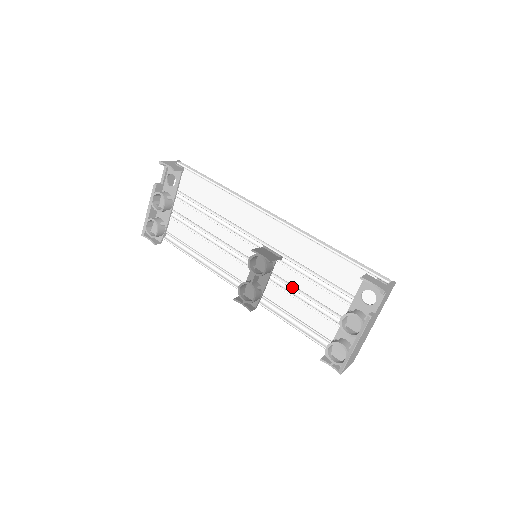
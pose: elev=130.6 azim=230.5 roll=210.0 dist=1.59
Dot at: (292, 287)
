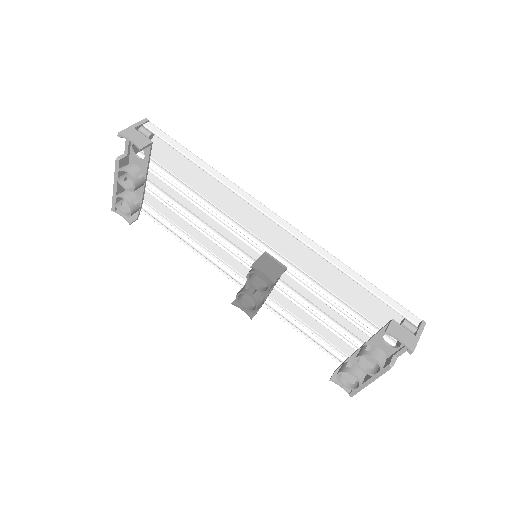
Dot at: (300, 299)
